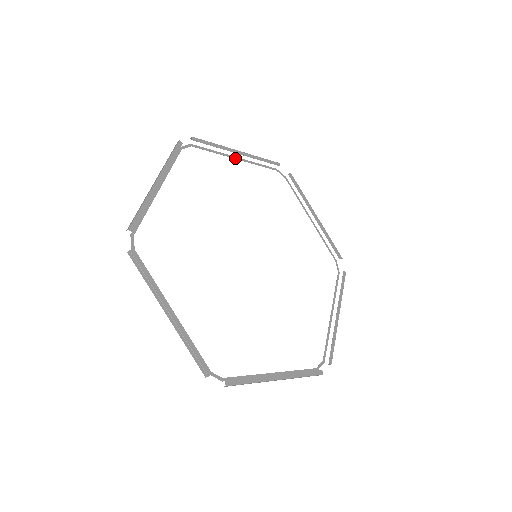
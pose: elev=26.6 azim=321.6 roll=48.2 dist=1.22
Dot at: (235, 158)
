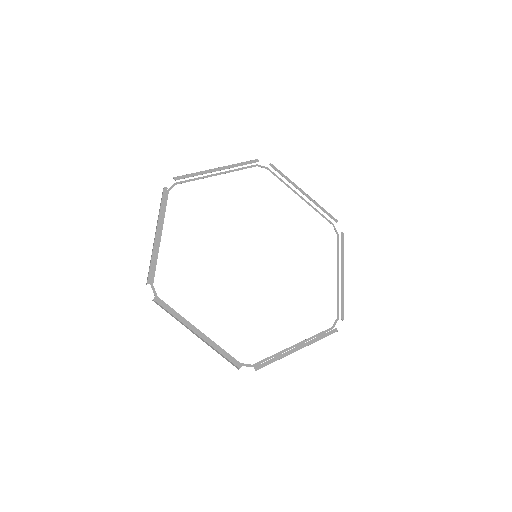
Dot at: (299, 196)
